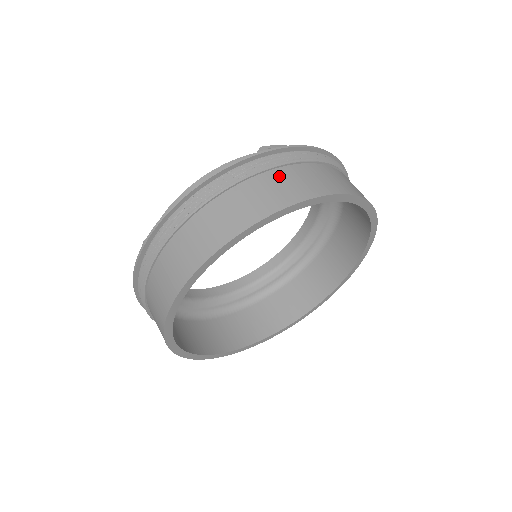
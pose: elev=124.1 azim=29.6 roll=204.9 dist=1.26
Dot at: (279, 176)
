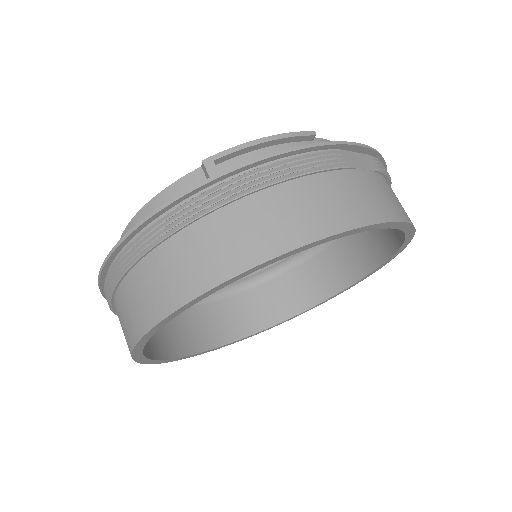
Dot at: (208, 230)
